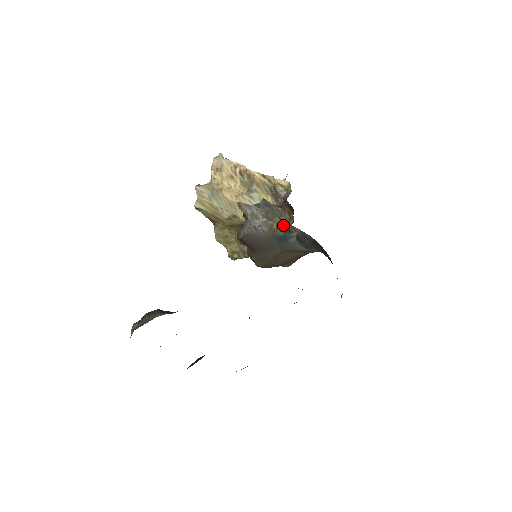
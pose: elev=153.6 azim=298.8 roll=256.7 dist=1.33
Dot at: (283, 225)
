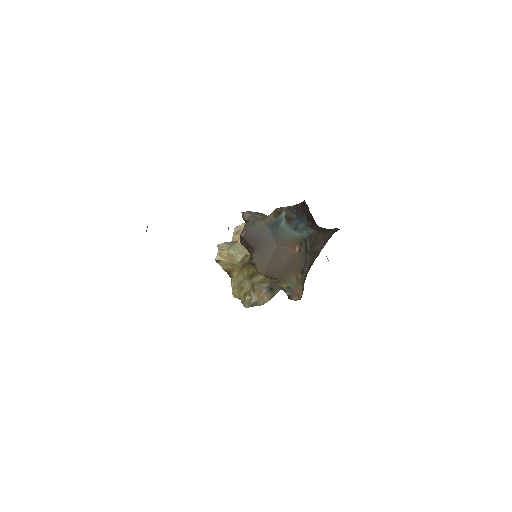
Dot at: (274, 211)
